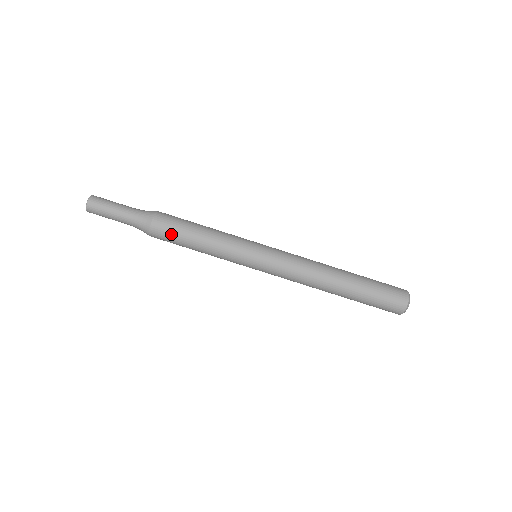
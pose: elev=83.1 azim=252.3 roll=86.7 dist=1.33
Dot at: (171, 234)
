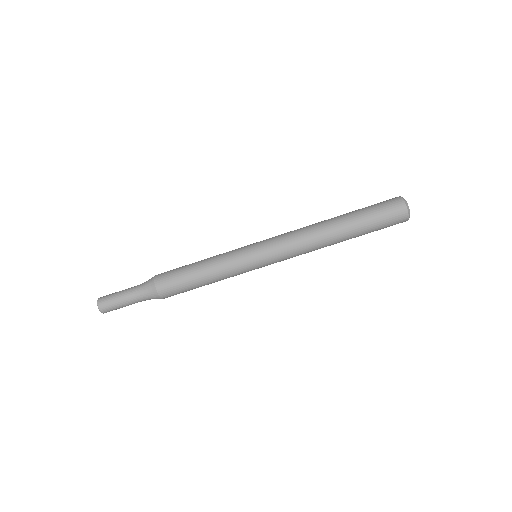
Dot at: occluded
